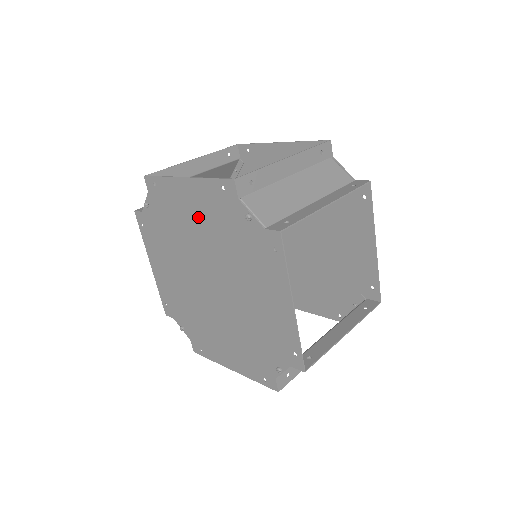
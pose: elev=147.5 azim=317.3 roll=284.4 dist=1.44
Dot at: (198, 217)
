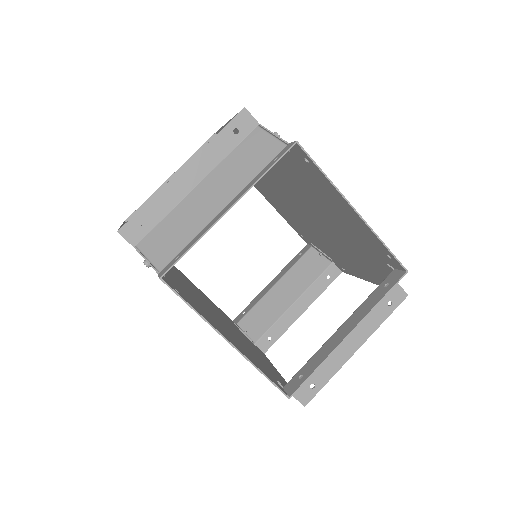
Dot at: occluded
